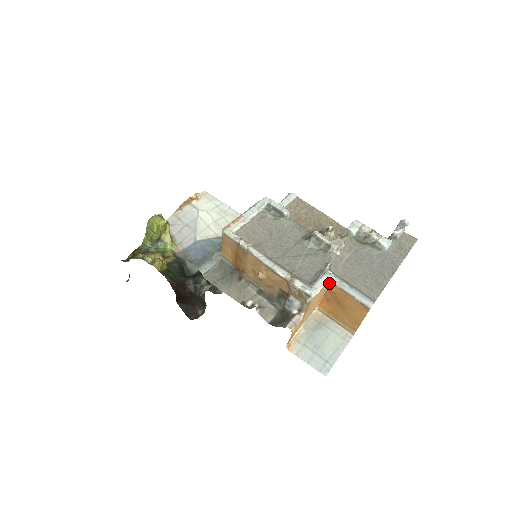
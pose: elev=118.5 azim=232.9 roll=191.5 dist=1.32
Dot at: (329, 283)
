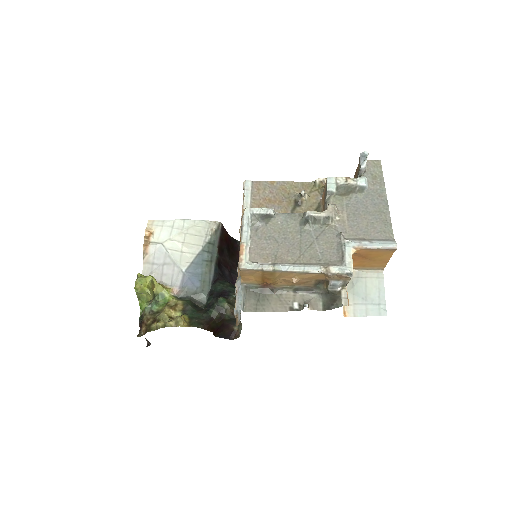
Dot at: (353, 251)
